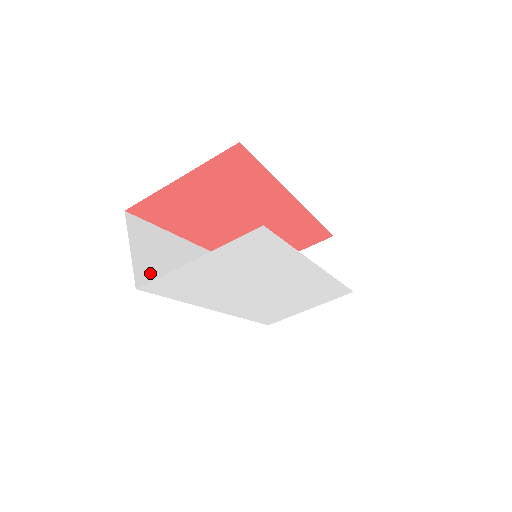
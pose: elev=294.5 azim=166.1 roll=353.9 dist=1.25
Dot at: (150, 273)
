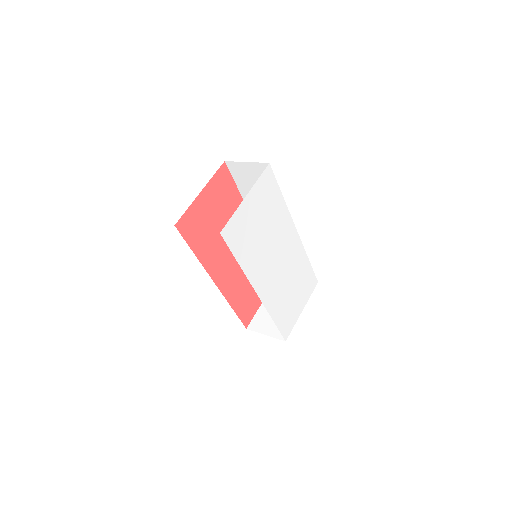
Dot at: occluded
